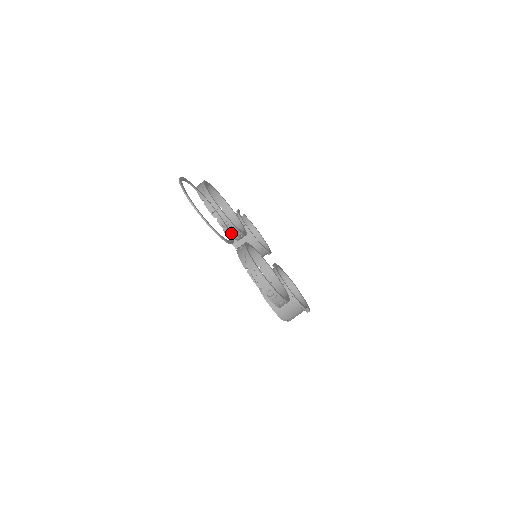
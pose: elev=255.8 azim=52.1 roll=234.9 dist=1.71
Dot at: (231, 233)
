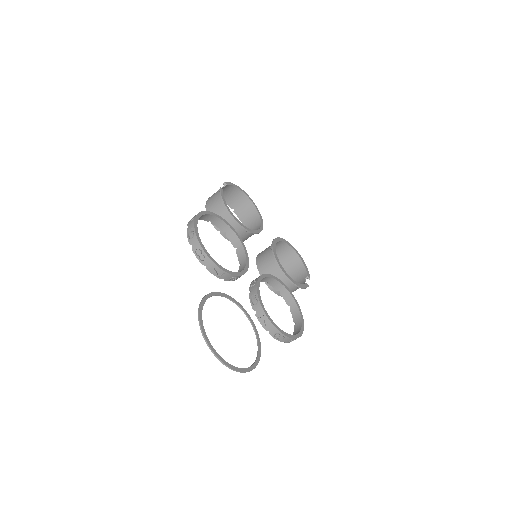
Dot at: occluded
